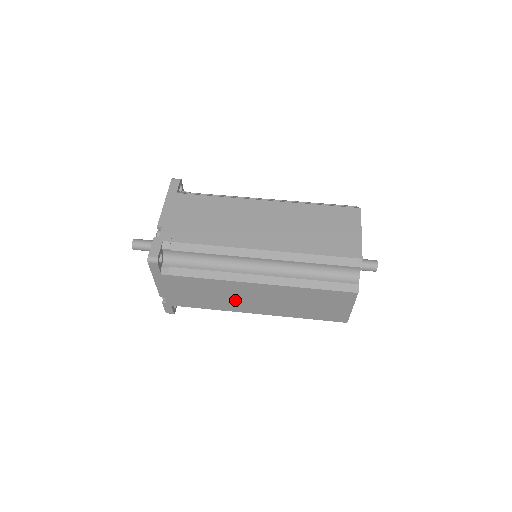
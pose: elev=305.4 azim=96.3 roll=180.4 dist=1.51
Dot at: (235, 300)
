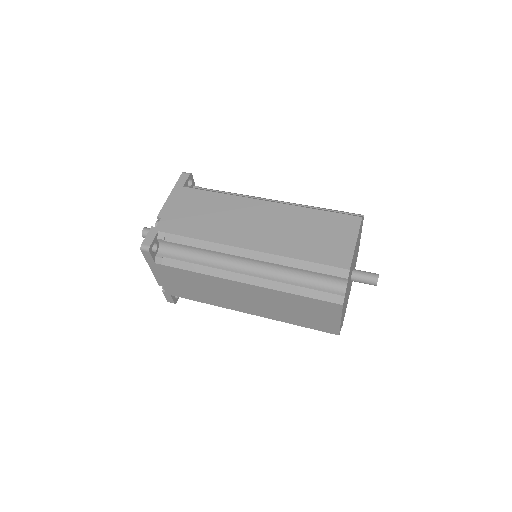
Dot at: (226, 297)
